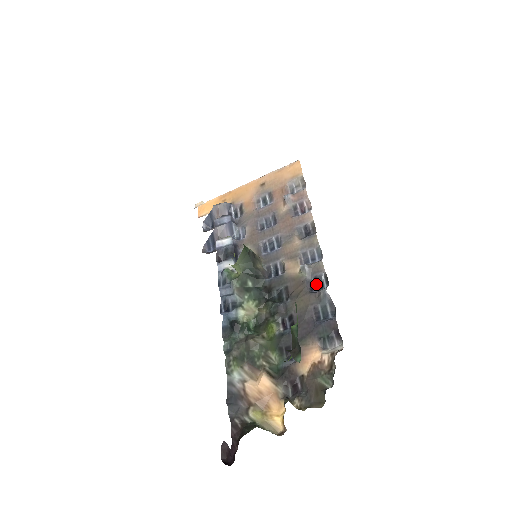
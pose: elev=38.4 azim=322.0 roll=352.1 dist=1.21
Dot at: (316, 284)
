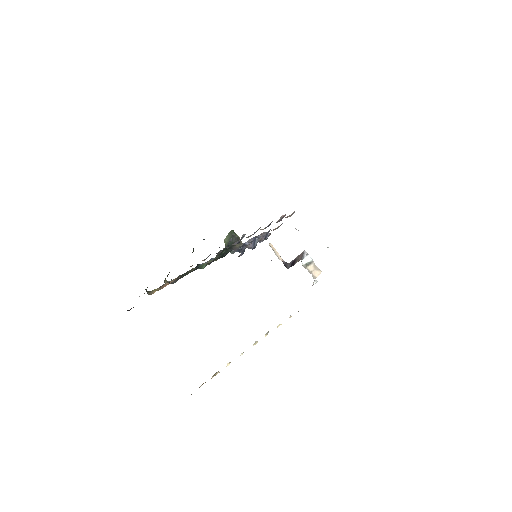
Dot at: (239, 242)
